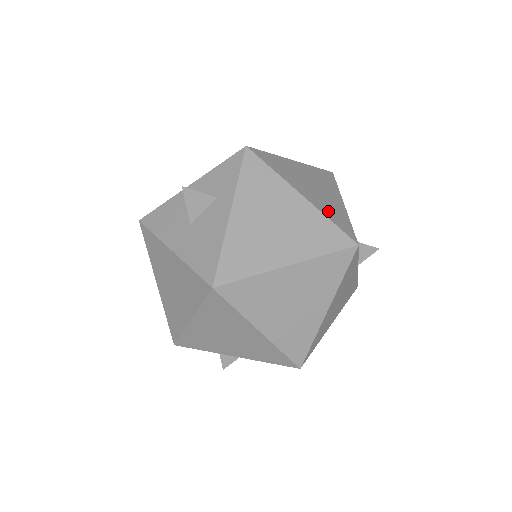
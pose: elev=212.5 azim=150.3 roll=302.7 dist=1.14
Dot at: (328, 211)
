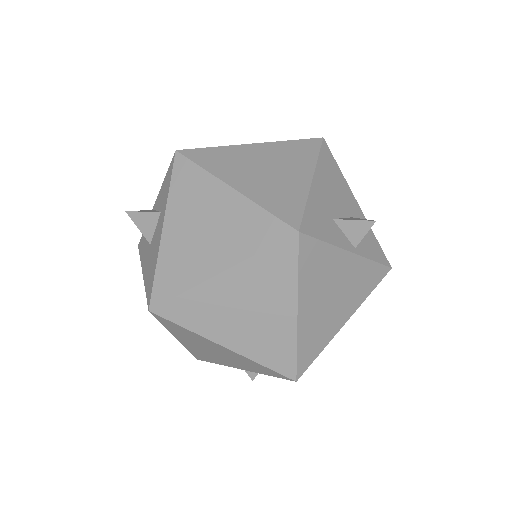
Dot at: (269, 197)
